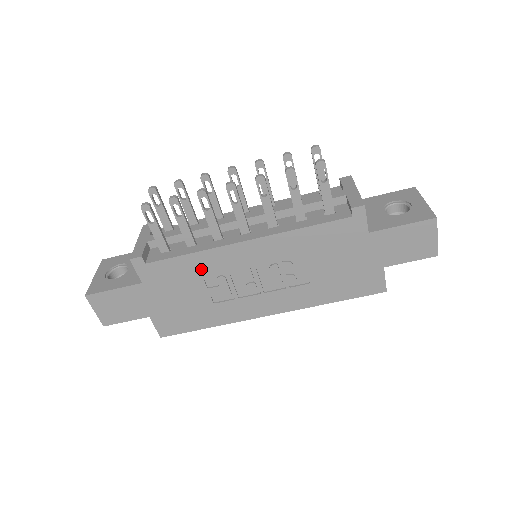
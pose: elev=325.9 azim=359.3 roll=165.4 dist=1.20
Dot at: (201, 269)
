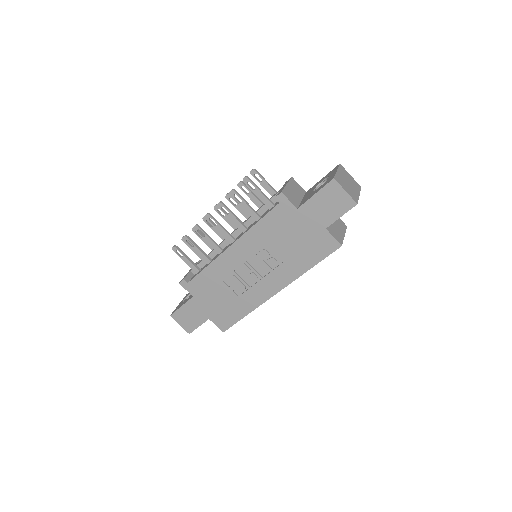
Dot at: (218, 275)
